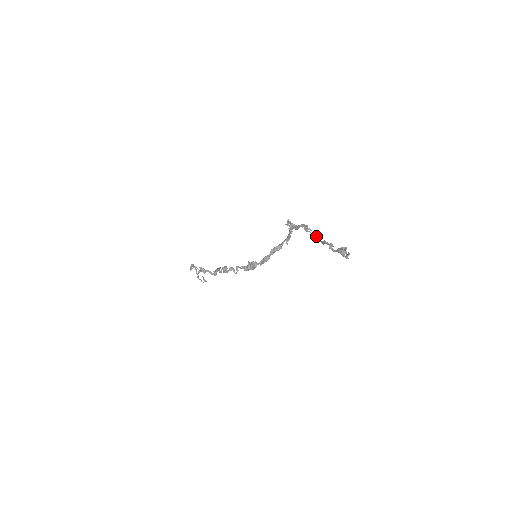
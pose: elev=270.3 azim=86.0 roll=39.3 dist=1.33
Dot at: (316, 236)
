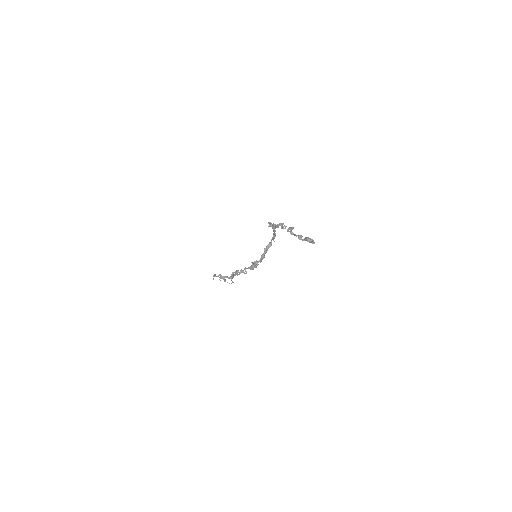
Dot at: (289, 231)
